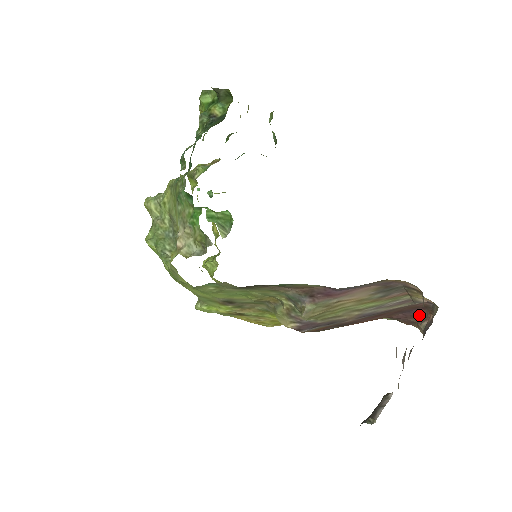
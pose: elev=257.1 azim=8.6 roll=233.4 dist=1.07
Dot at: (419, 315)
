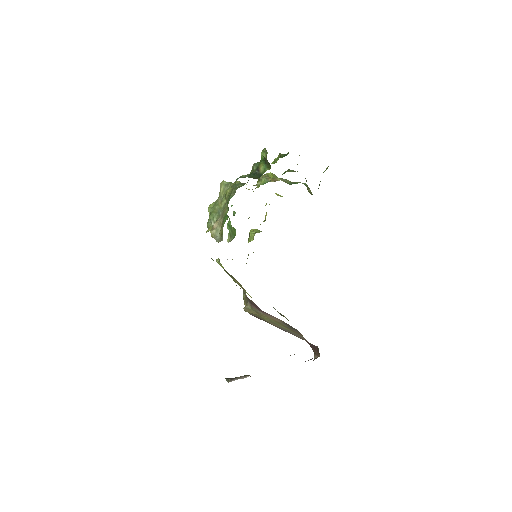
Dot at: (316, 350)
